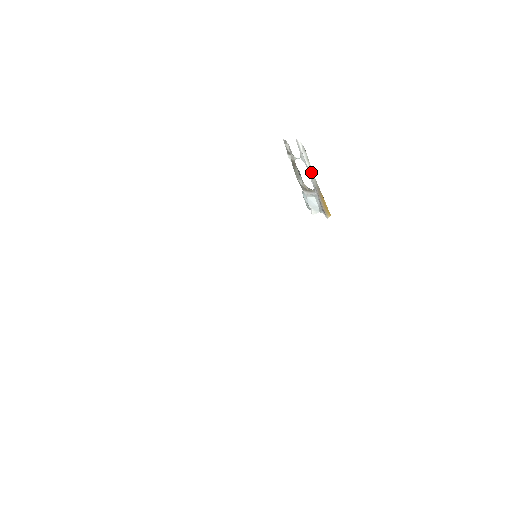
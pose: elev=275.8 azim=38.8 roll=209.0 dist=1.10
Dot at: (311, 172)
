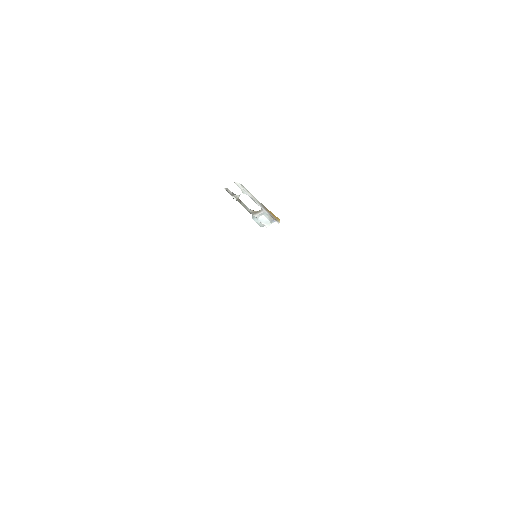
Dot at: (254, 198)
